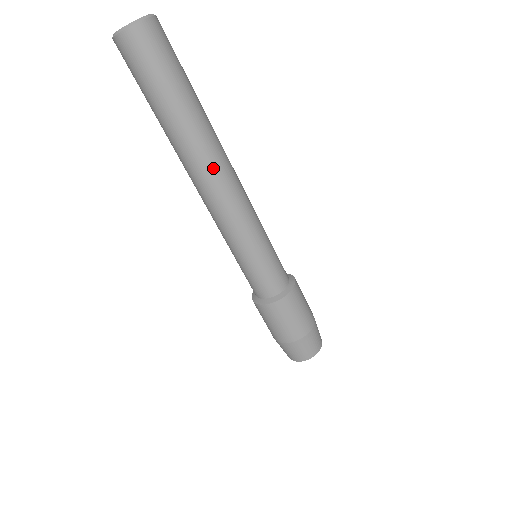
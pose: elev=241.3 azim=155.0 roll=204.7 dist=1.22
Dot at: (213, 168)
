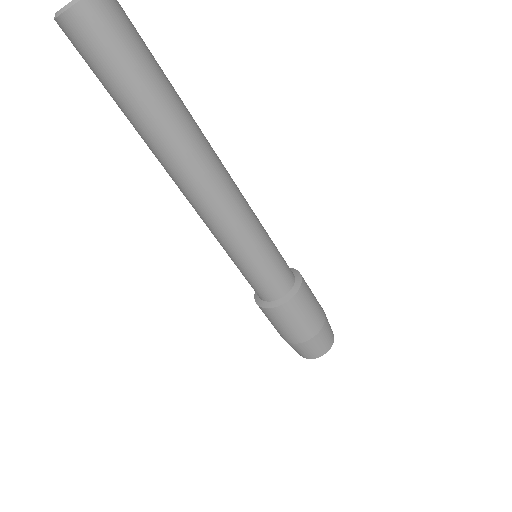
Dot at: (209, 158)
